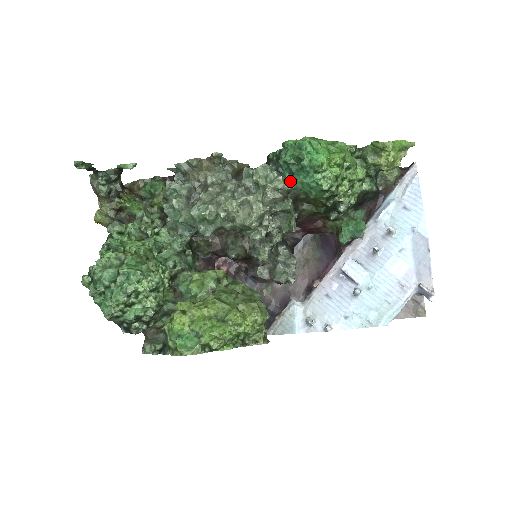
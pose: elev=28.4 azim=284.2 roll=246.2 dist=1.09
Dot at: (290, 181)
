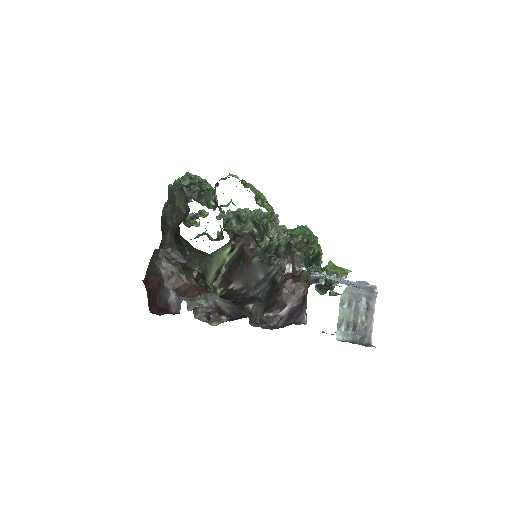
Dot at: (289, 232)
